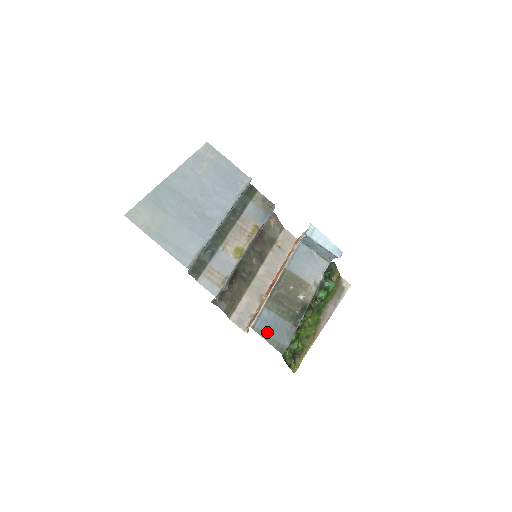
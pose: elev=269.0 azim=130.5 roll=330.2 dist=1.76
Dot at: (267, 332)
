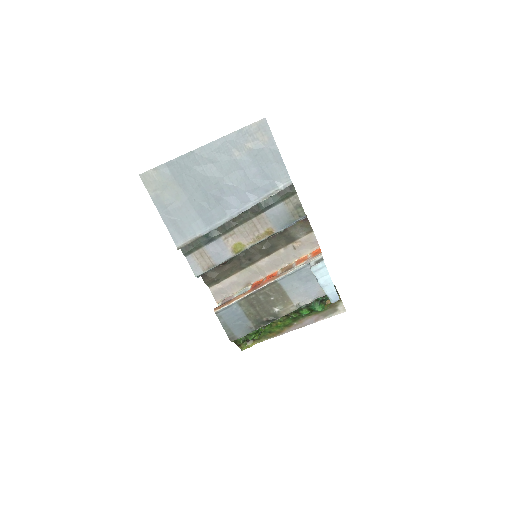
Dot at: (227, 321)
